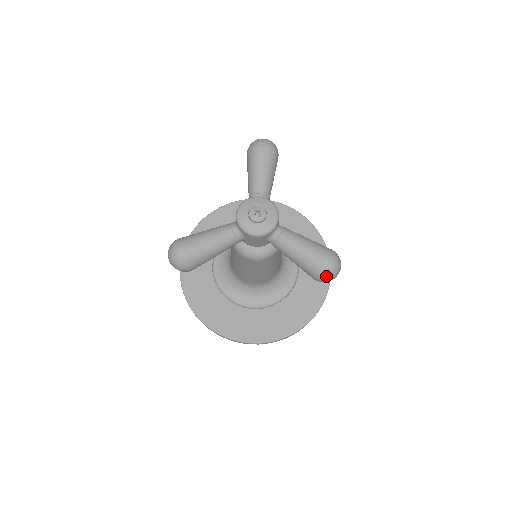
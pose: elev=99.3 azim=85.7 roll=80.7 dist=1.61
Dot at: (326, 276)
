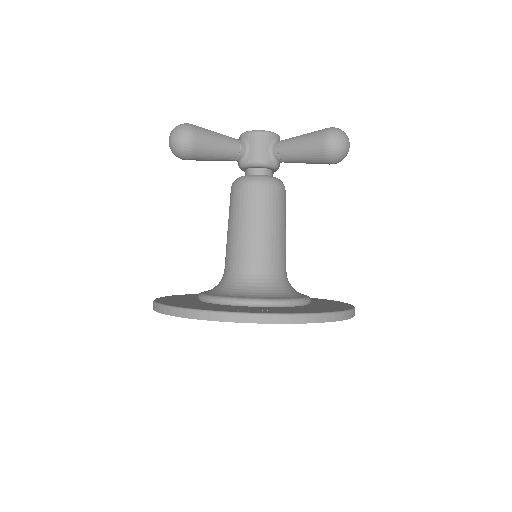
Dot at: (335, 132)
